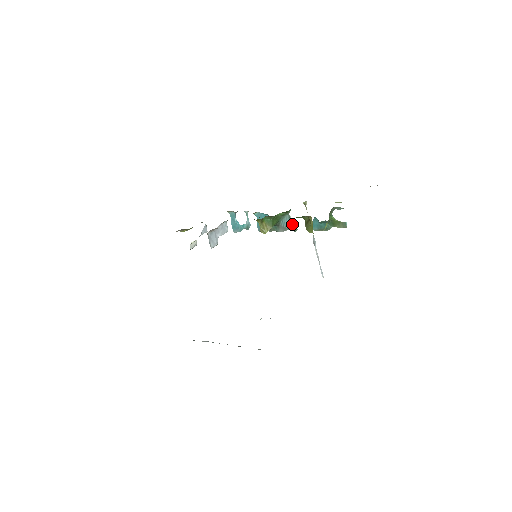
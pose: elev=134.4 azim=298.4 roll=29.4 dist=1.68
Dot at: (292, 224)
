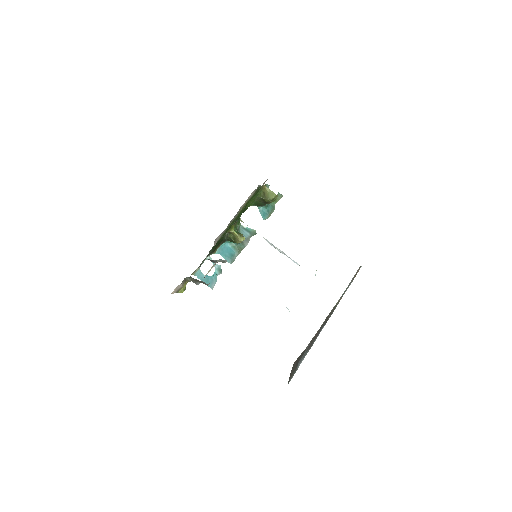
Dot at: (249, 231)
